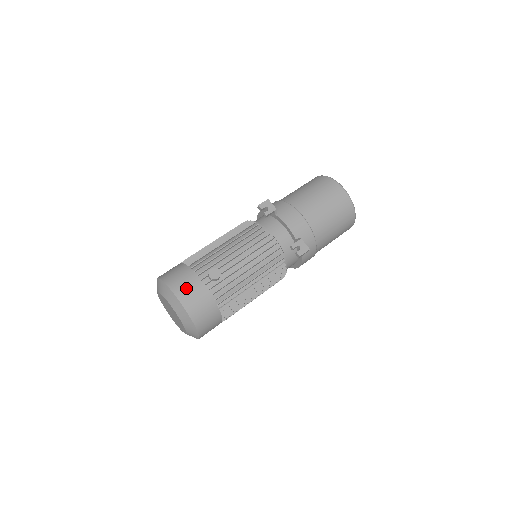
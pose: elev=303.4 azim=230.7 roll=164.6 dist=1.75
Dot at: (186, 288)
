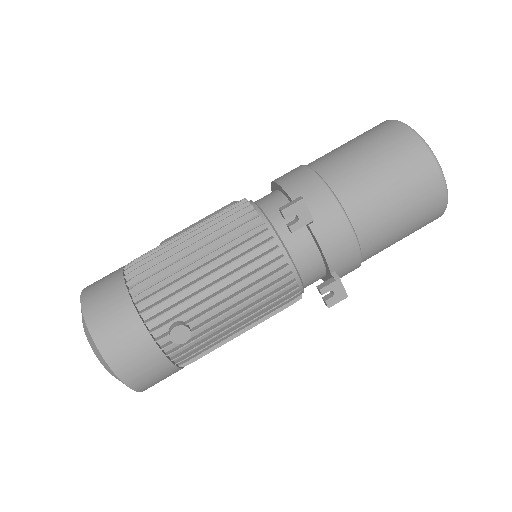
Dot at: (128, 355)
